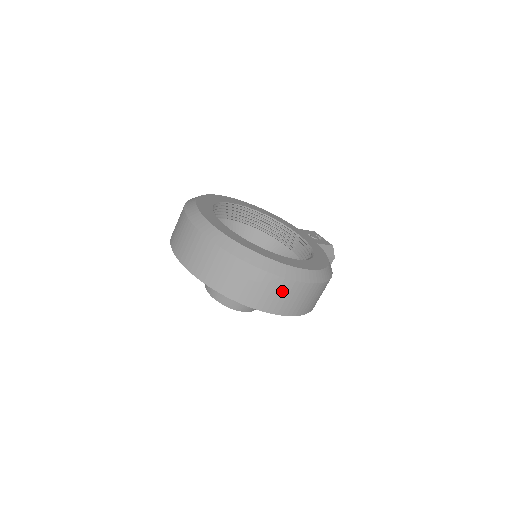
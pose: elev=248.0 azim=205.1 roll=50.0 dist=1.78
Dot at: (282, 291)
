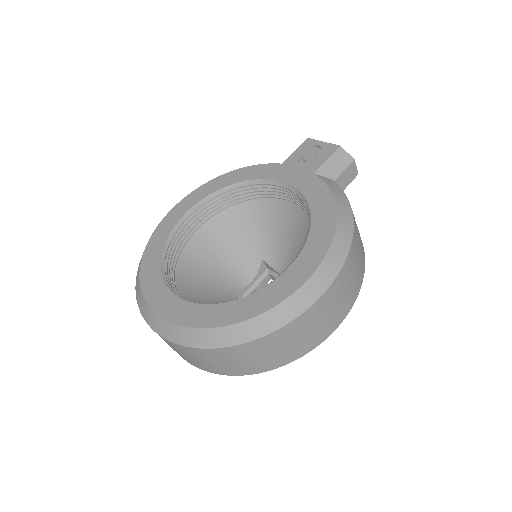
Dot at: (293, 335)
